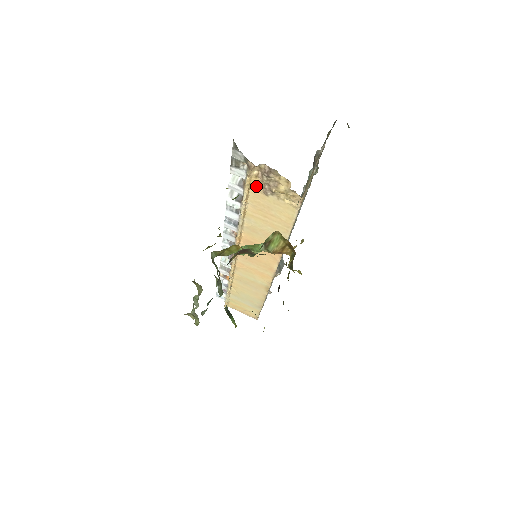
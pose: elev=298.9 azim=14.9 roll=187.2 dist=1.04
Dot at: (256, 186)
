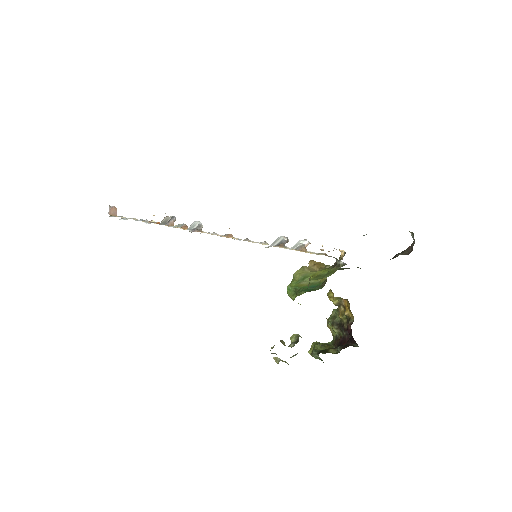
Dot at: occluded
